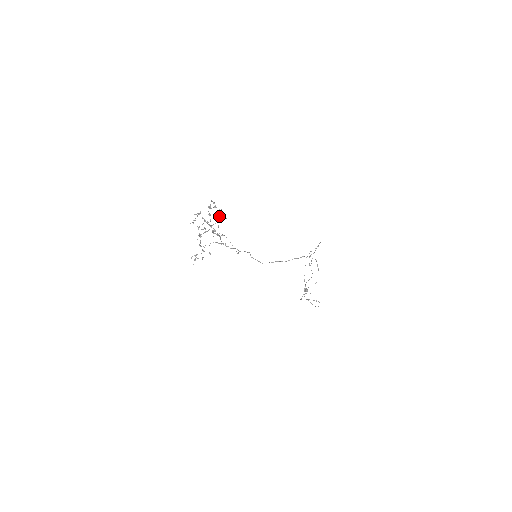
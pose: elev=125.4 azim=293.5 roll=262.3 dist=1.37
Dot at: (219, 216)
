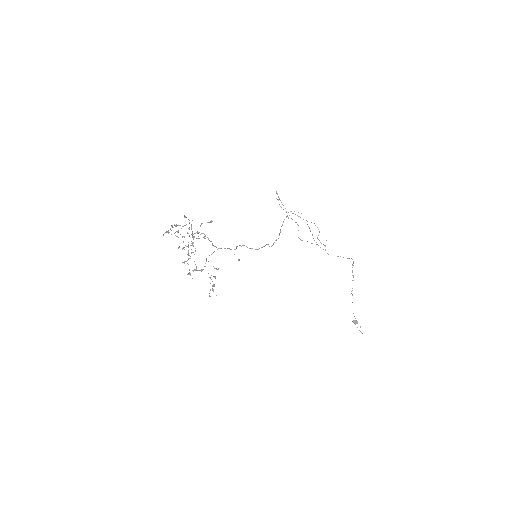
Dot at: occluded
